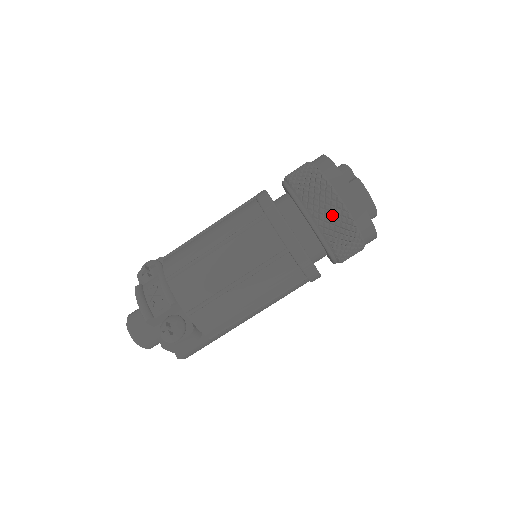
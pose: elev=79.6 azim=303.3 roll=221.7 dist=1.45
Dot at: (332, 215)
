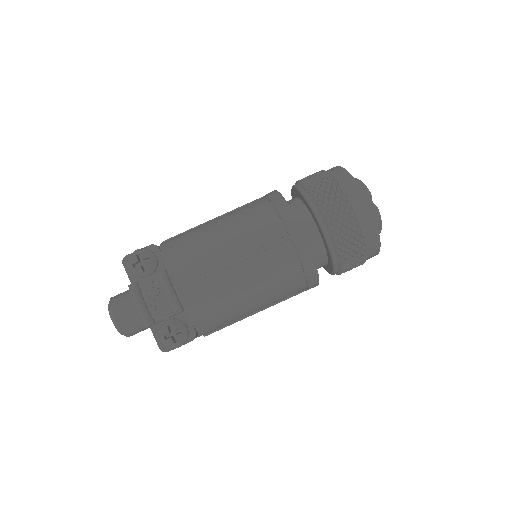
Dot at: (353, 248)
